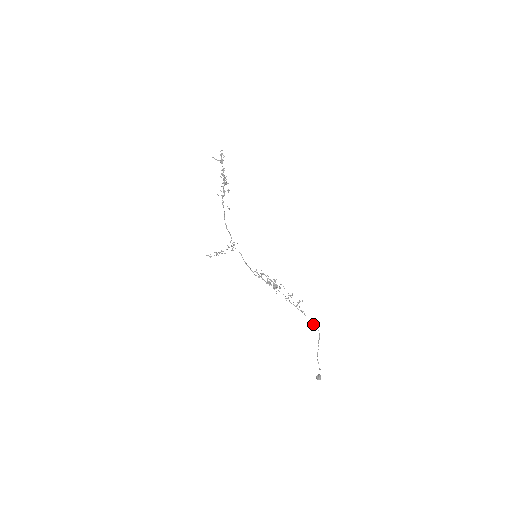
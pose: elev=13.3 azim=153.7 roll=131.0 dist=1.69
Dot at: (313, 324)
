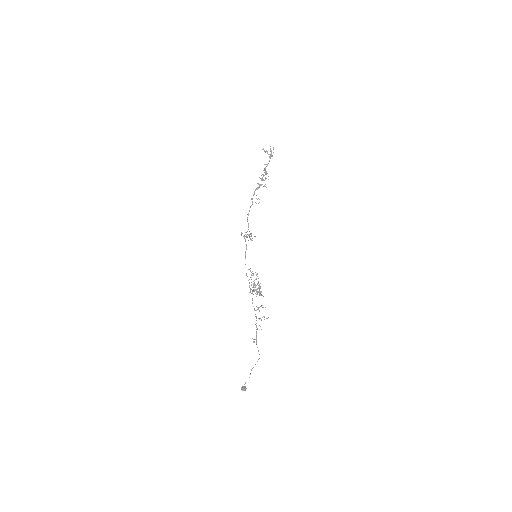
Dot at: (256, 343)
